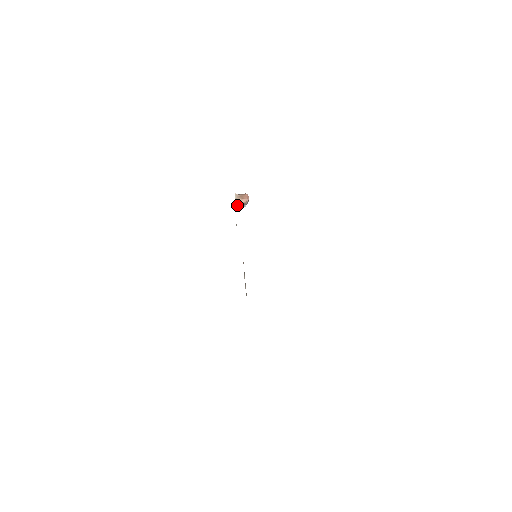
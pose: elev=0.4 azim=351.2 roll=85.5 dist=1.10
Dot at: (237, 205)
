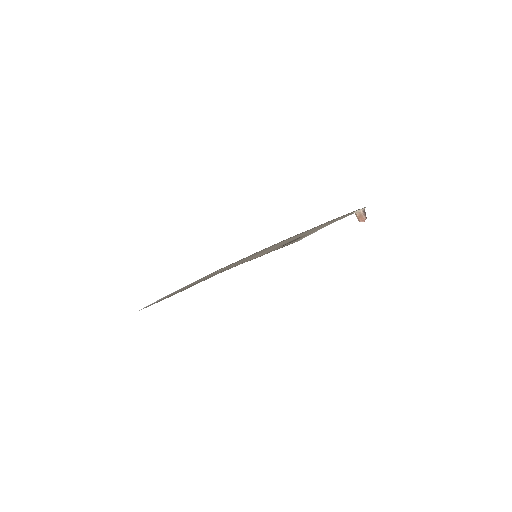
Dot at: occluded
